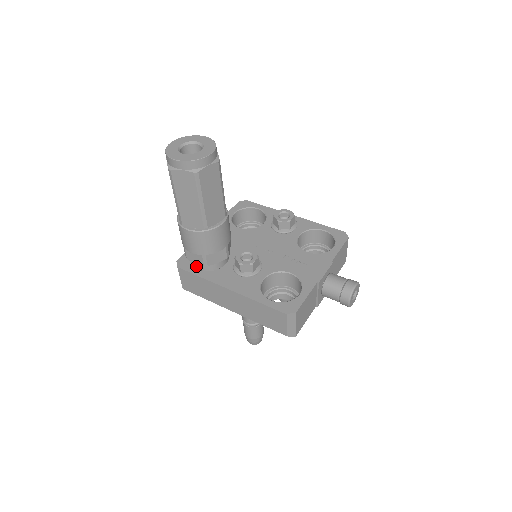
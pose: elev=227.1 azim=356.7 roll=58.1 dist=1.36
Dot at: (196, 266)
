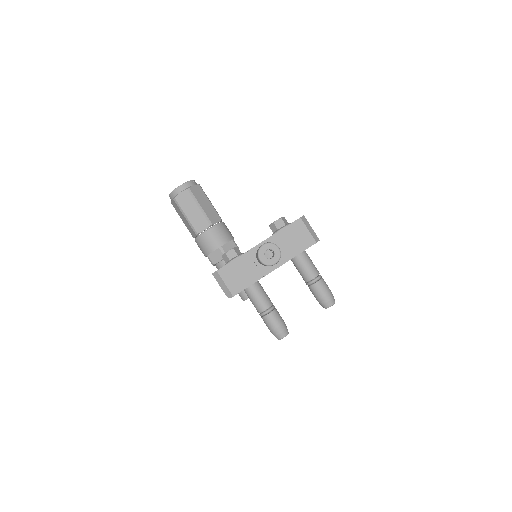
Dot at: occluded
